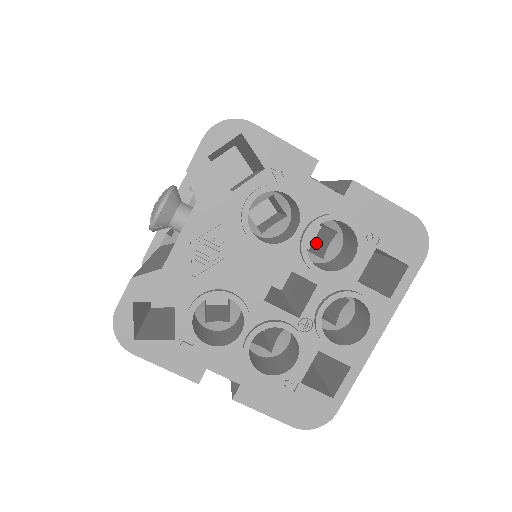
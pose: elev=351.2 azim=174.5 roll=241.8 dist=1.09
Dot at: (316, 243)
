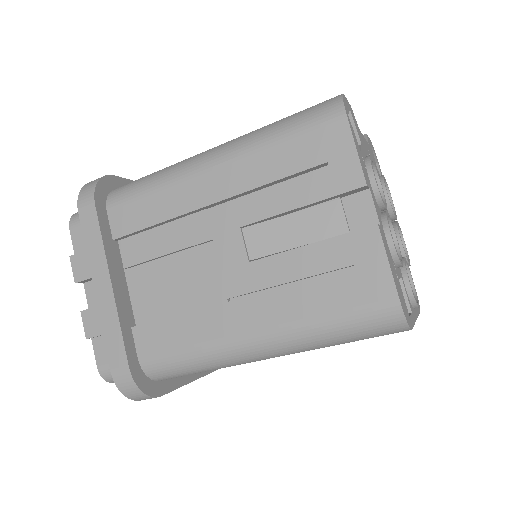
Dot at: occluded
